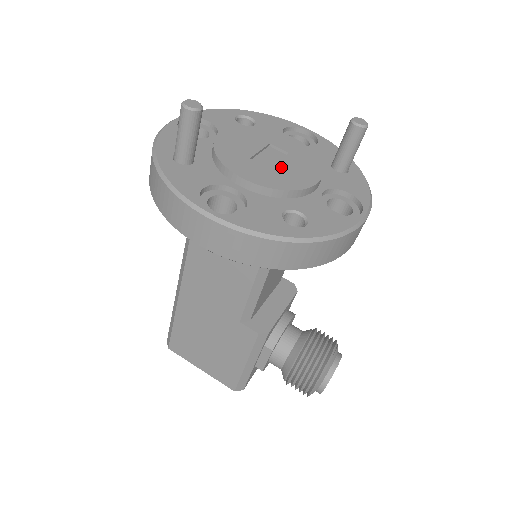
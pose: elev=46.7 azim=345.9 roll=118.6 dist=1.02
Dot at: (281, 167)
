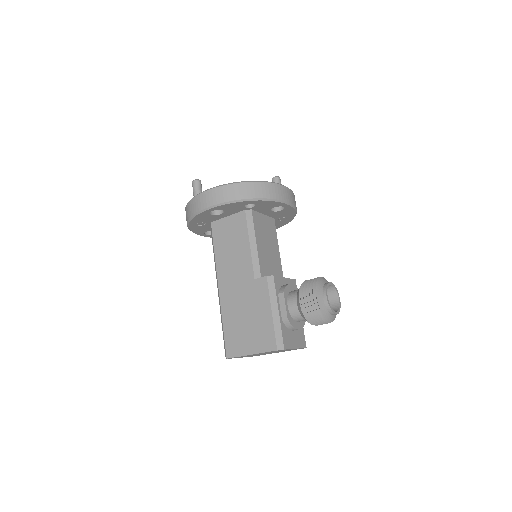
Dot at: occluded
